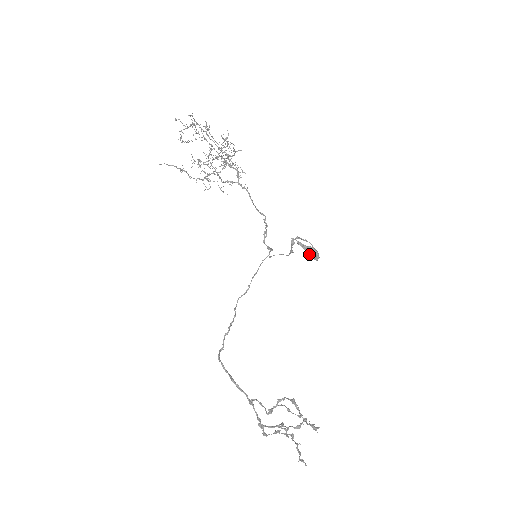
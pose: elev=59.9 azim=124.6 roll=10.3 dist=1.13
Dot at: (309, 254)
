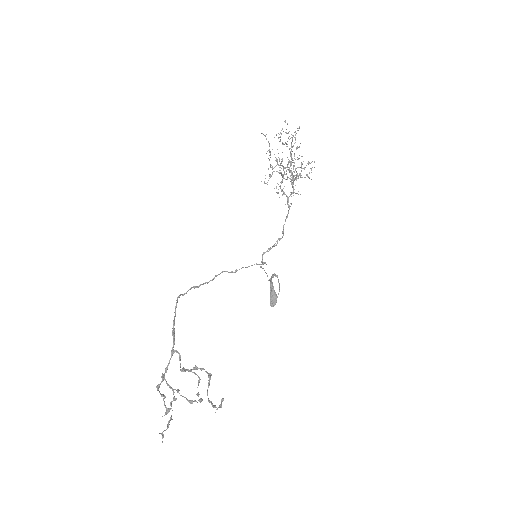
Dot at: (271, 297)
